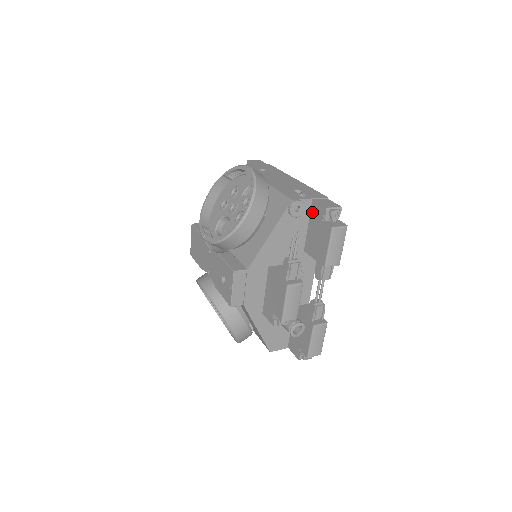
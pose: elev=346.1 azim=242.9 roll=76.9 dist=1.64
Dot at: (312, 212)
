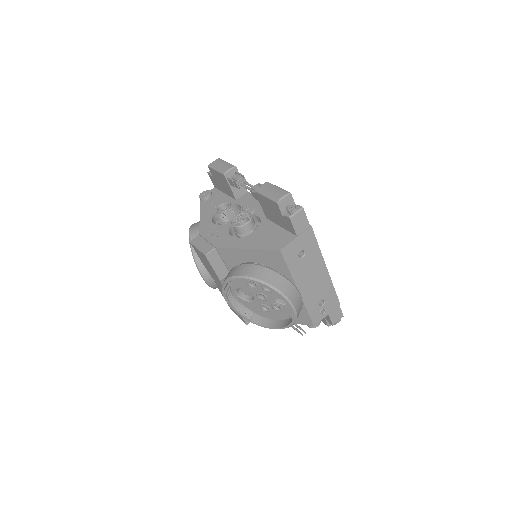
Dot at: occluded
